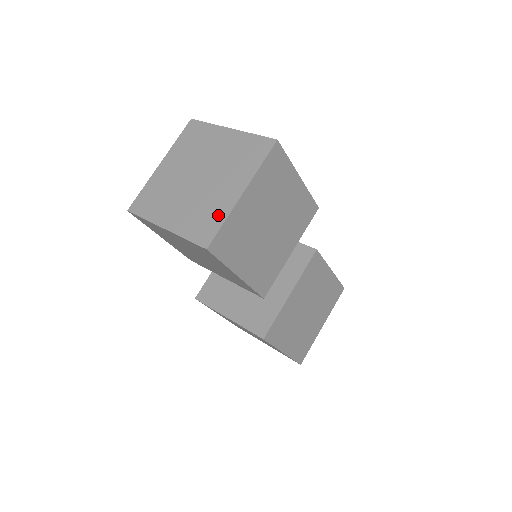
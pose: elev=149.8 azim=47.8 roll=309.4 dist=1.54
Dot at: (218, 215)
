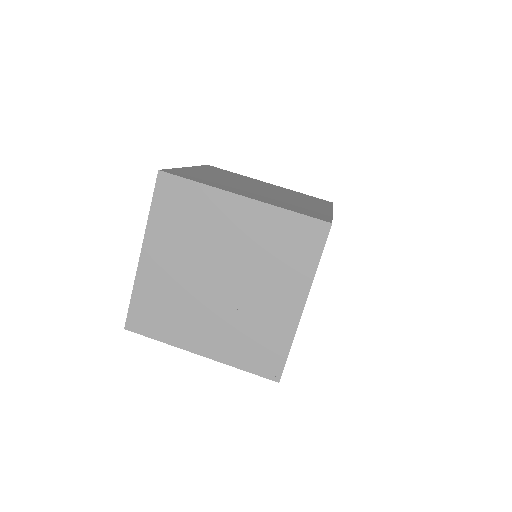
Dot at: (278, 339)
